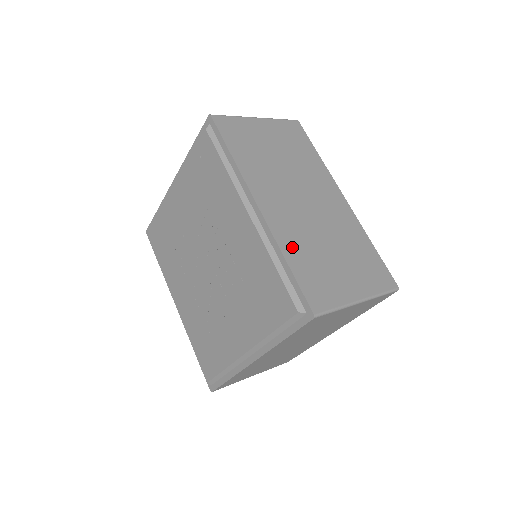
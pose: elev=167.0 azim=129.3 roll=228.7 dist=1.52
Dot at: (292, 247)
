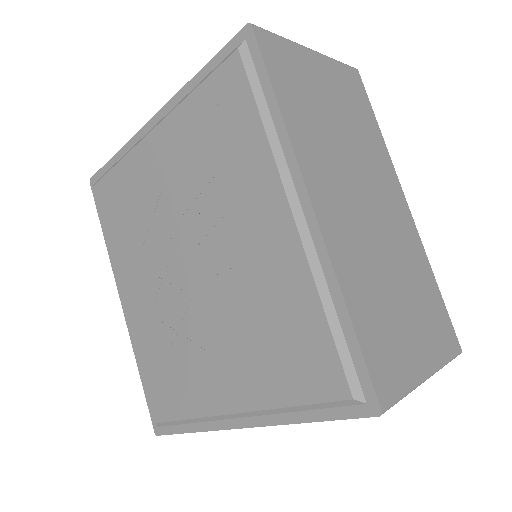
Dot at: (354, 284)
